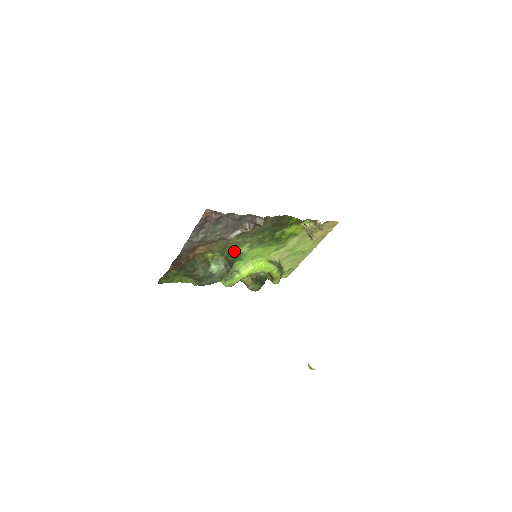
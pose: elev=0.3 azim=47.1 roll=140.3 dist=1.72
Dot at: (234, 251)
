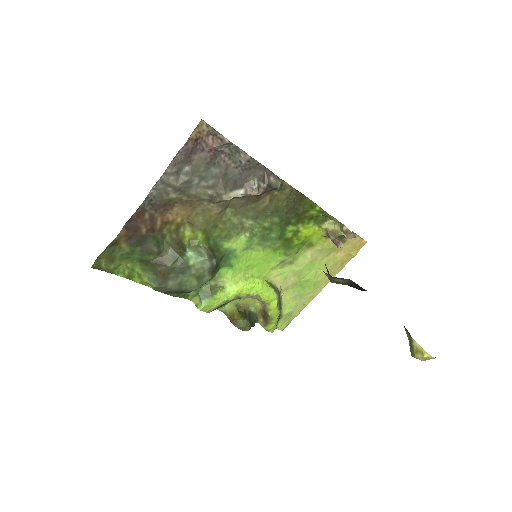
Dot at: (224, 242)
